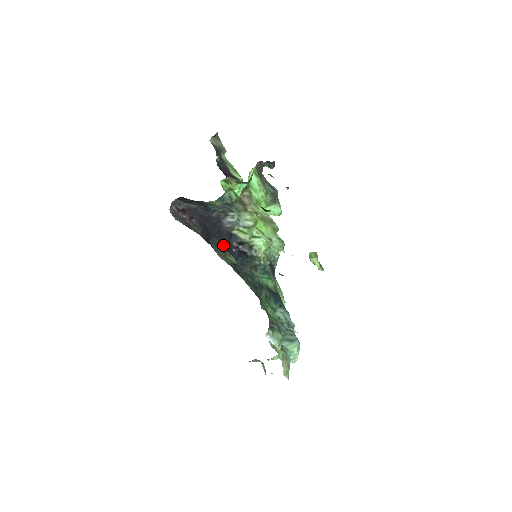
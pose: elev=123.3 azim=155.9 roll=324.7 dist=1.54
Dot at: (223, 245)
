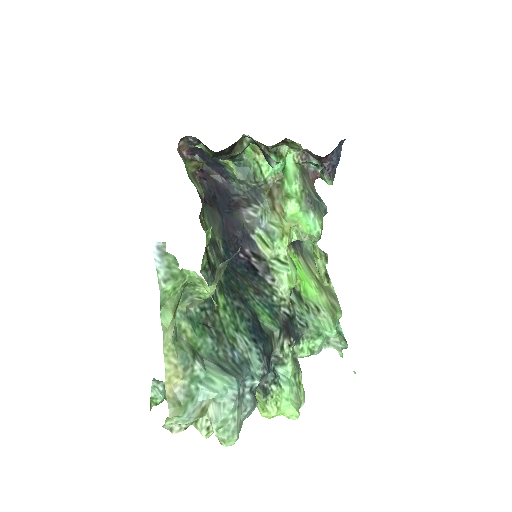
Dot at: (227, 232)
